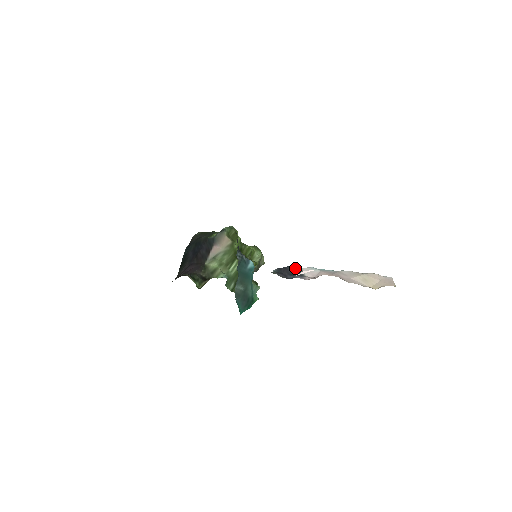
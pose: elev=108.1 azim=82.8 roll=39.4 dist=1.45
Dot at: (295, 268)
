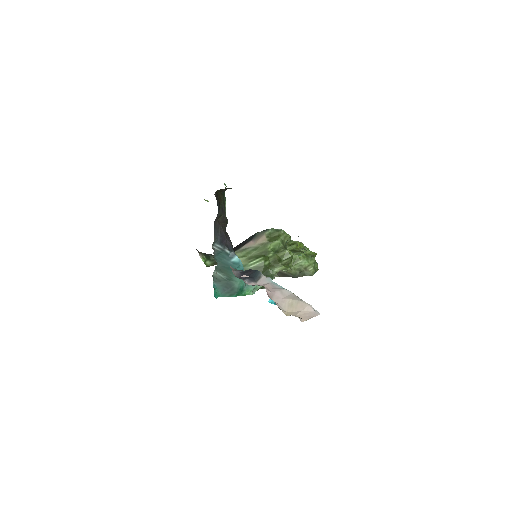
Dot at: (257, 273)
